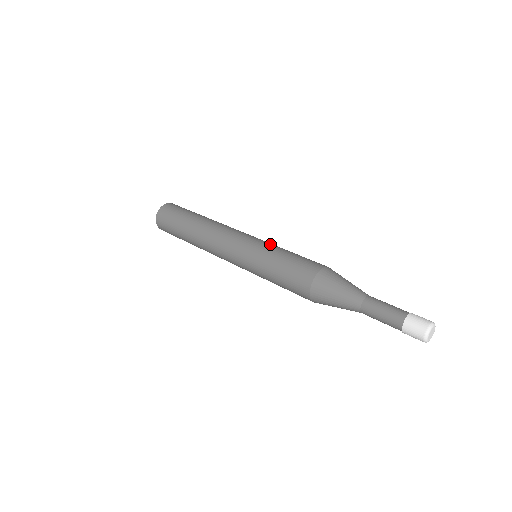
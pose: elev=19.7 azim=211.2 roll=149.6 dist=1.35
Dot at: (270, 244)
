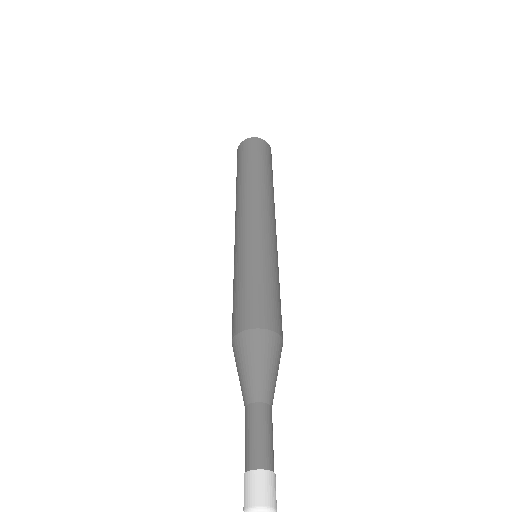
Dot at: (275, 261)
